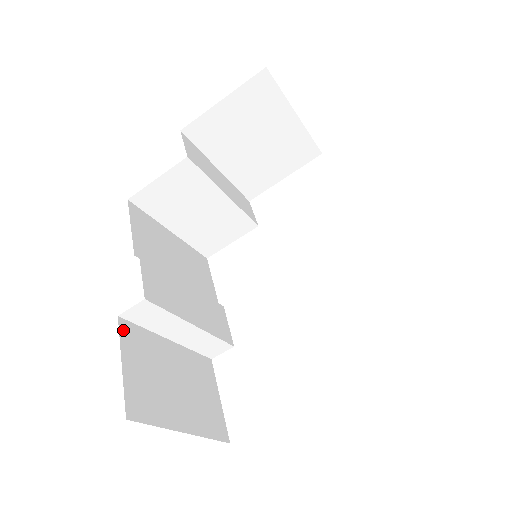
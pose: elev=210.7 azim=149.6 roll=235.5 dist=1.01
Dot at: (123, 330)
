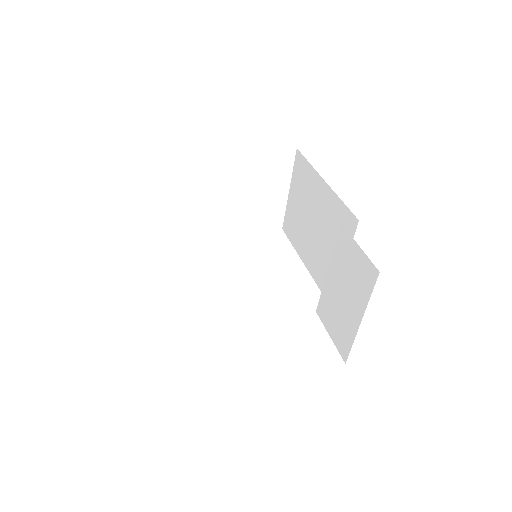
Dot at: occluded
